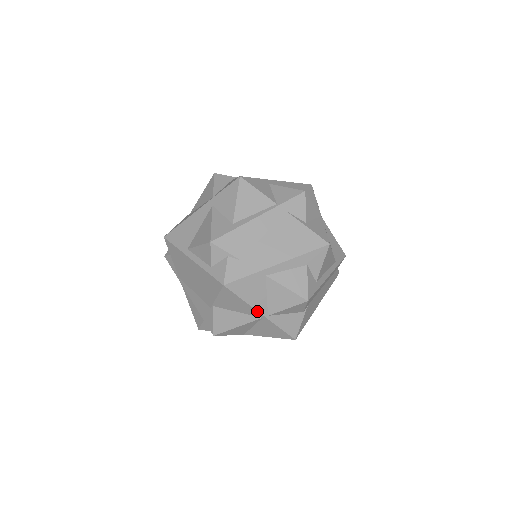
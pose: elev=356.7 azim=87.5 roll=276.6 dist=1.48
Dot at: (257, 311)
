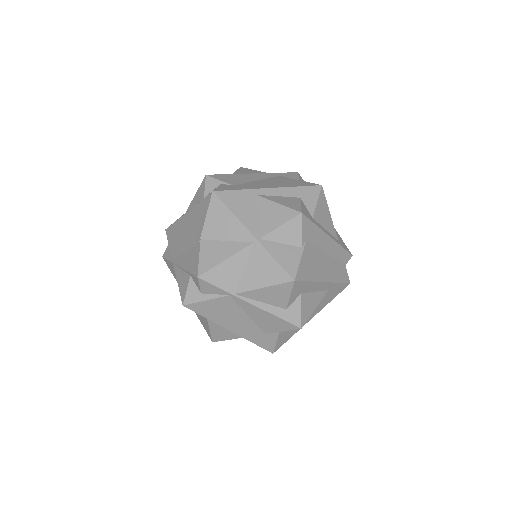
Dot at: (247, 230)
